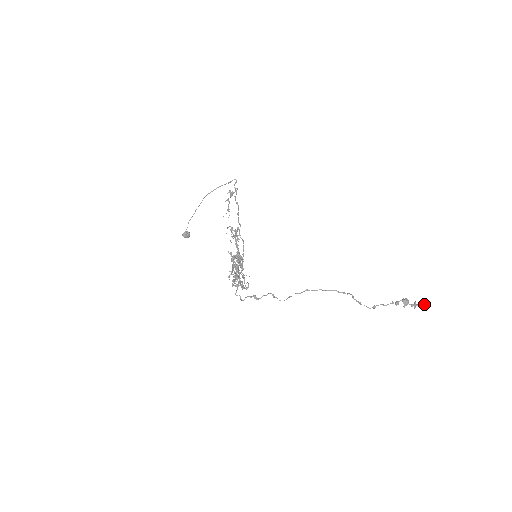
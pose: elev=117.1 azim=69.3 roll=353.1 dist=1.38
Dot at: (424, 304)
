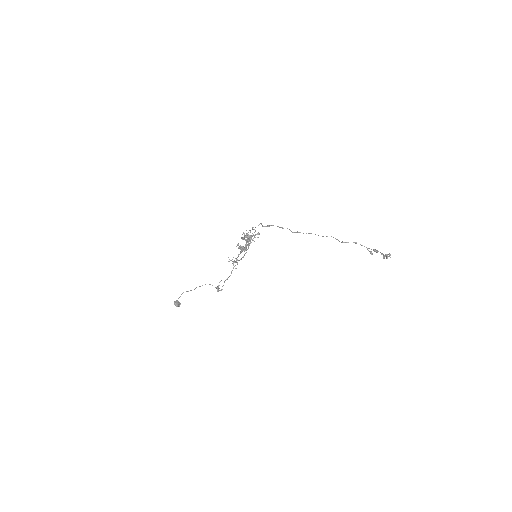
Dot at: (389, 254)
